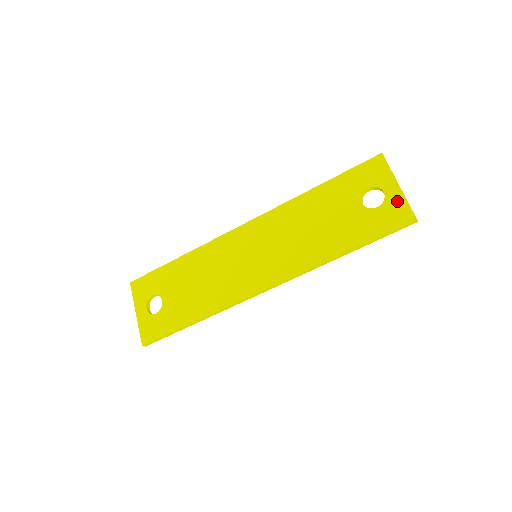
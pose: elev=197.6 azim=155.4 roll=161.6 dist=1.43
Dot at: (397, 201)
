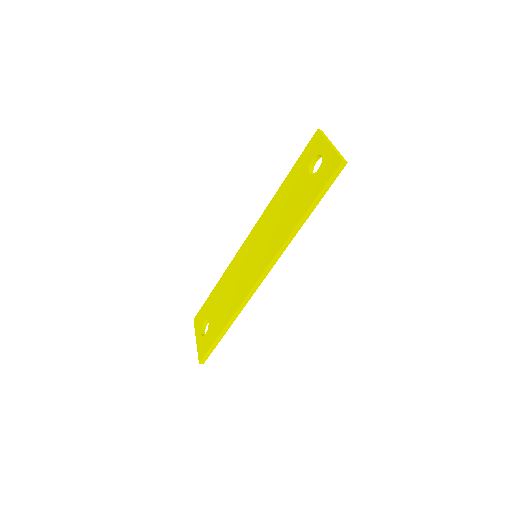
Dot at: (329, 156)
